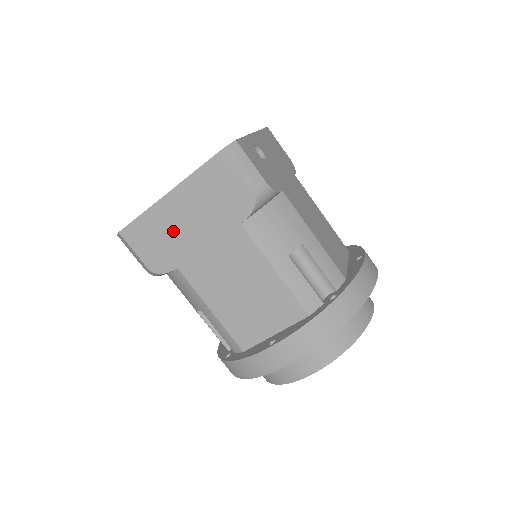
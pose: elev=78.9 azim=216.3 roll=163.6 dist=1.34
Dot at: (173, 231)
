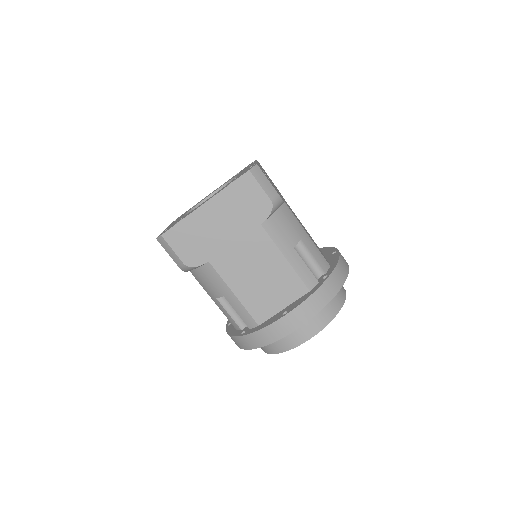
Dot at: (207, 232)
